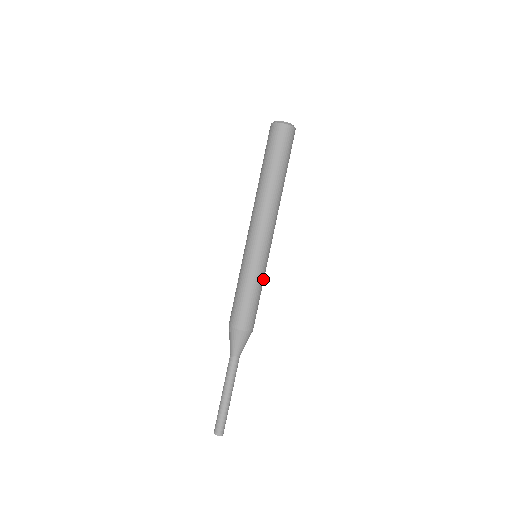
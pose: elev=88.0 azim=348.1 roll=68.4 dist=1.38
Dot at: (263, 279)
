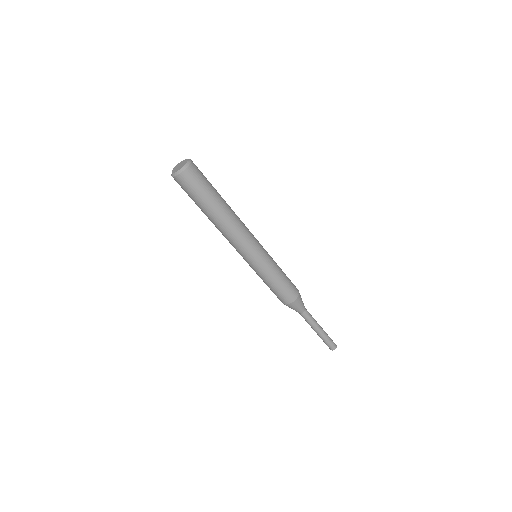
Dot at: occluded
